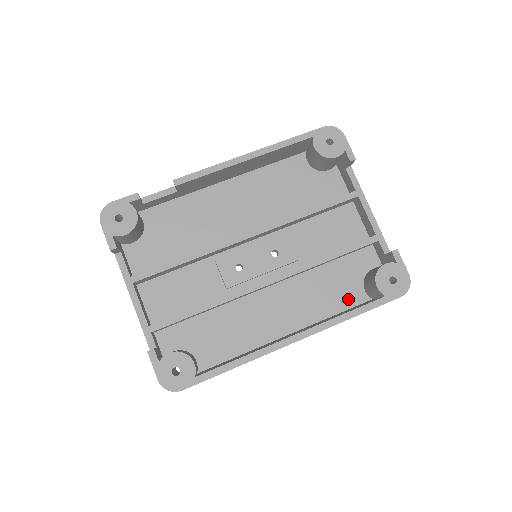
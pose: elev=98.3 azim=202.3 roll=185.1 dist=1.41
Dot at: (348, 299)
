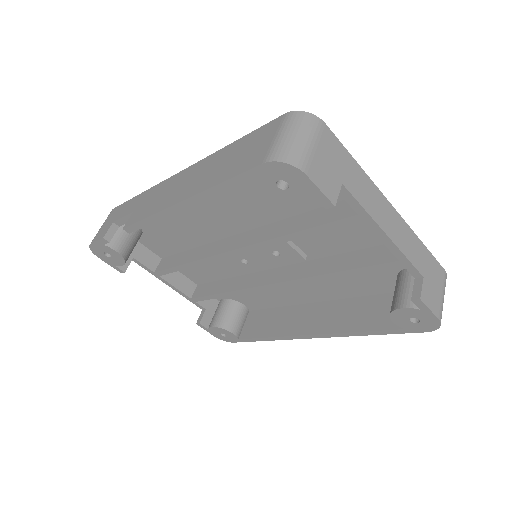
Dot at: (378, 287)
